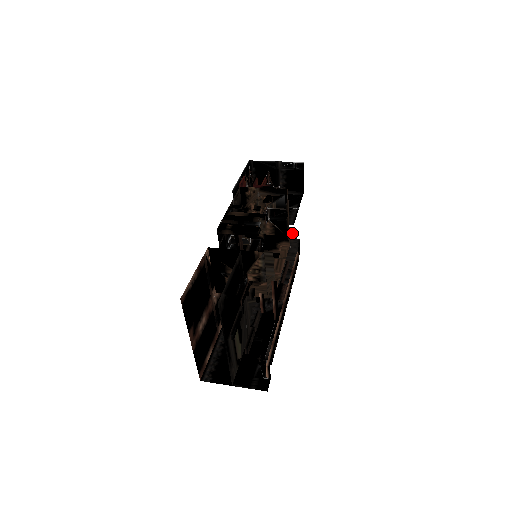
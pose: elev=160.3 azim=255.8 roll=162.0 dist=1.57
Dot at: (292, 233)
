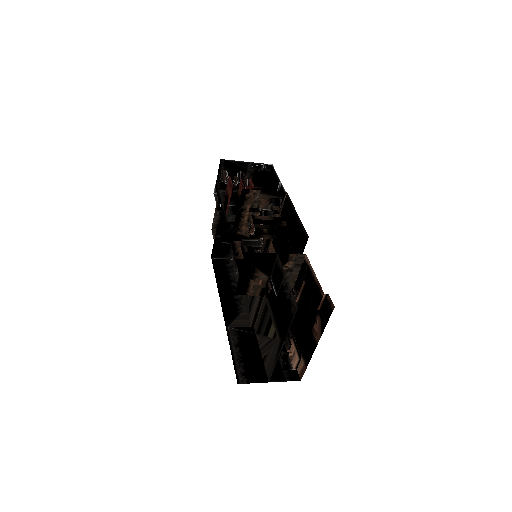
Dot at: occluded
